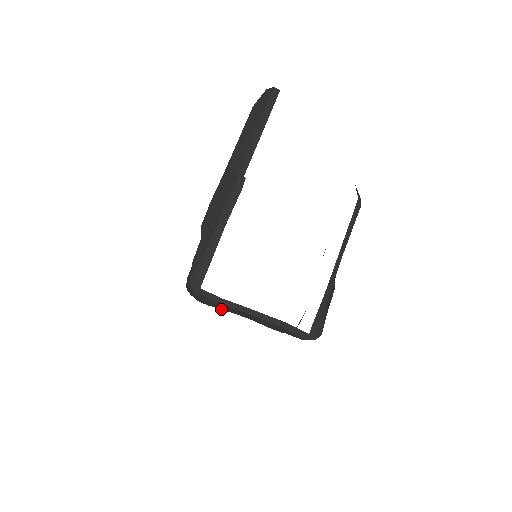
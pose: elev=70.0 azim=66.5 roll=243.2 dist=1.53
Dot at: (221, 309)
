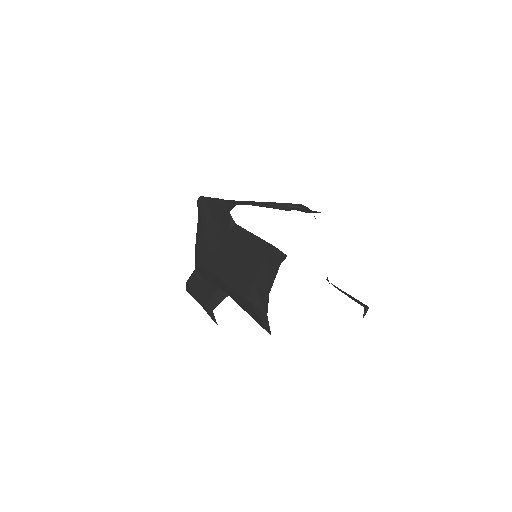
Dot at: occluded
